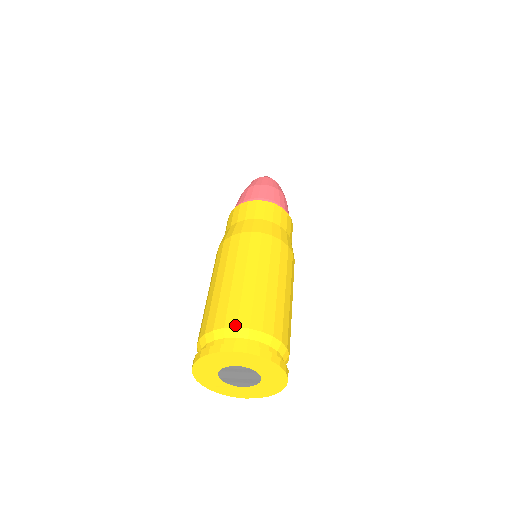
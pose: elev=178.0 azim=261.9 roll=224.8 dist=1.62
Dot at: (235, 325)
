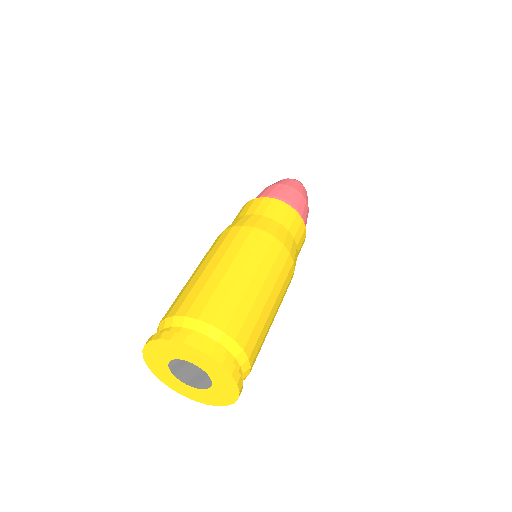
Dot at: (160, 321)
